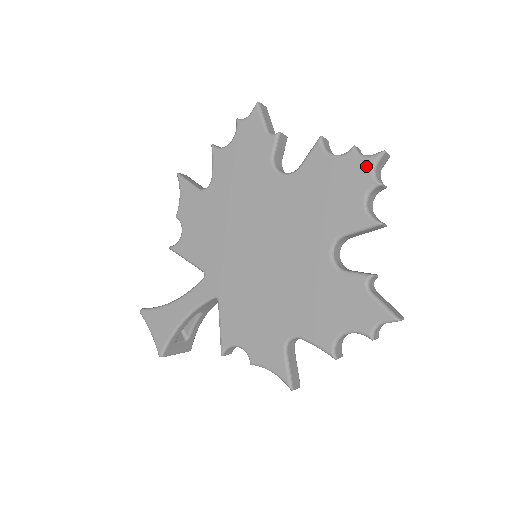
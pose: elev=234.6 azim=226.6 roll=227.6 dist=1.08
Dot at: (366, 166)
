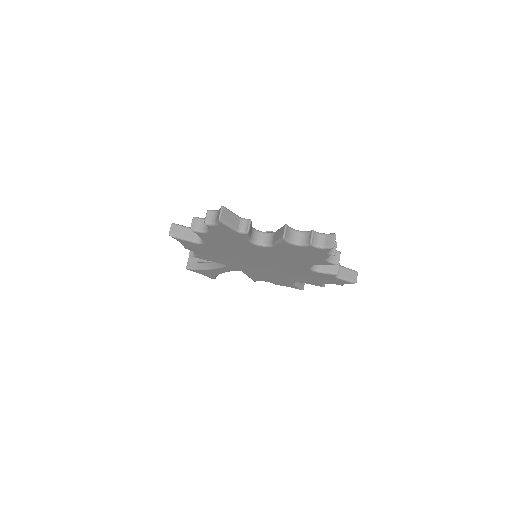
Dot at: (323, 251)
